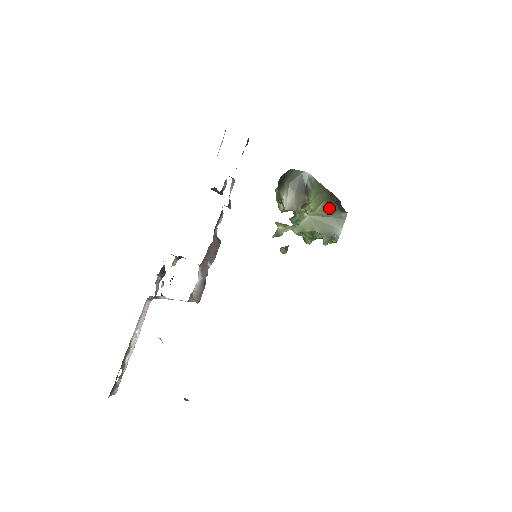
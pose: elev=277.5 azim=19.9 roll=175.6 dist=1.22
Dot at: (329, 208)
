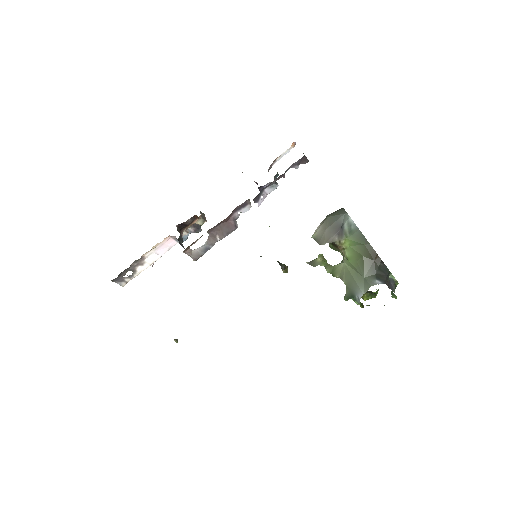
Dot at: (365, 266)
